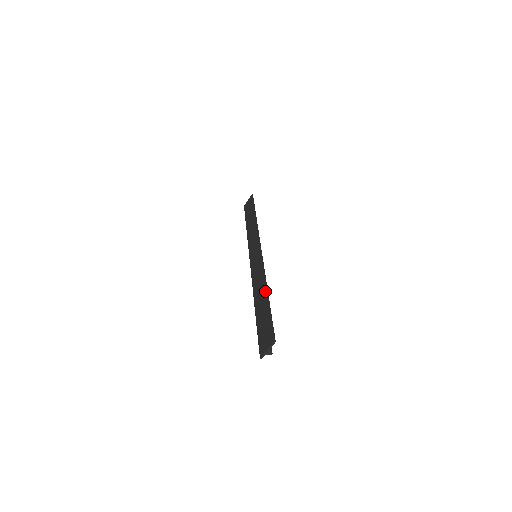
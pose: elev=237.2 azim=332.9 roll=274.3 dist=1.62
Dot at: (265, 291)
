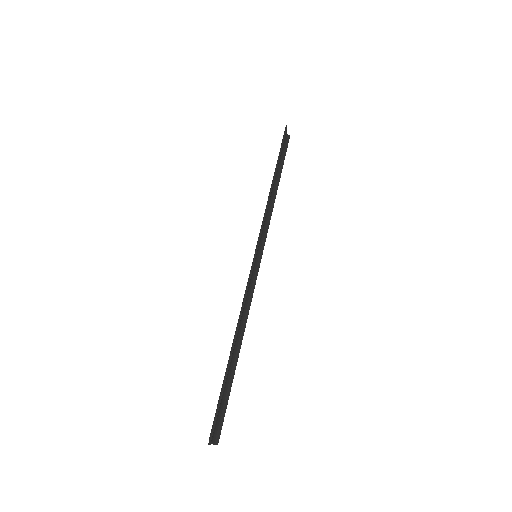
Dot at: (233, 339)
